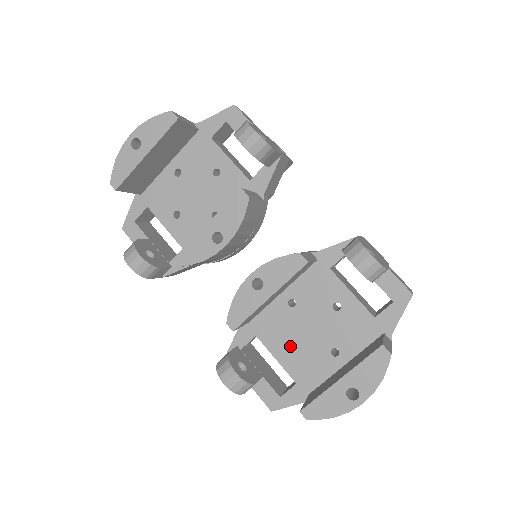
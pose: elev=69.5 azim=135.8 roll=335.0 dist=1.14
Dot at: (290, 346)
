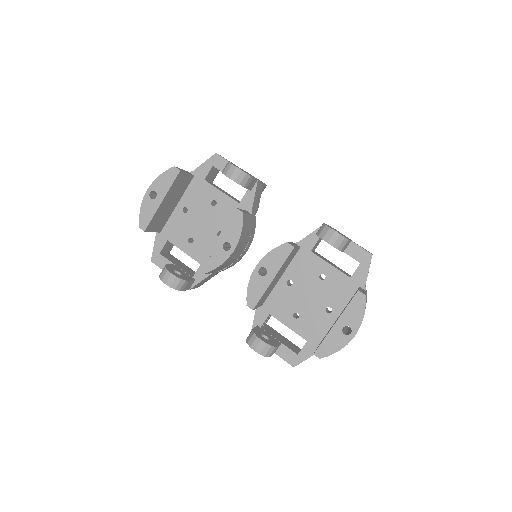
Dot at: (296, 316)
